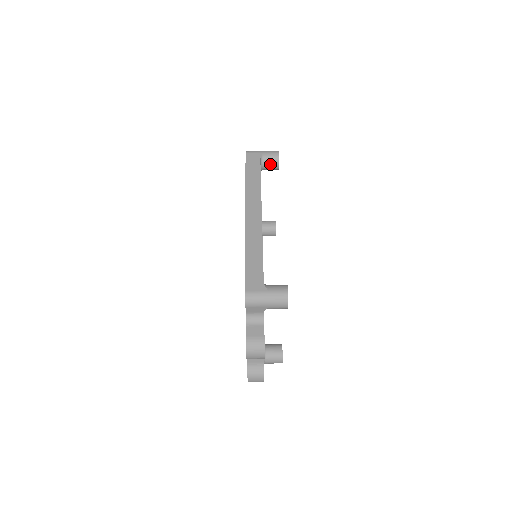
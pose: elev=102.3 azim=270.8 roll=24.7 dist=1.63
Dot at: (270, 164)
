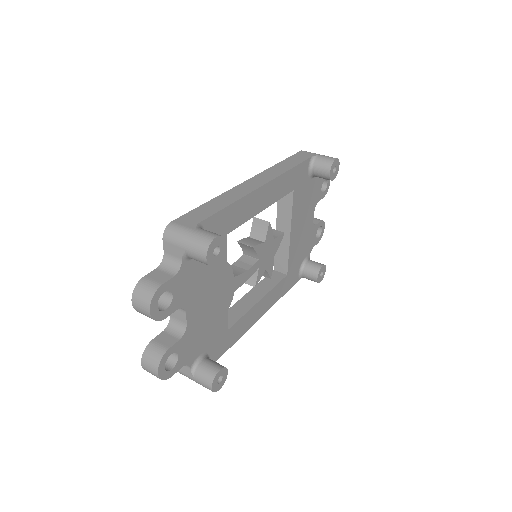
Dot at: (321, 167)
